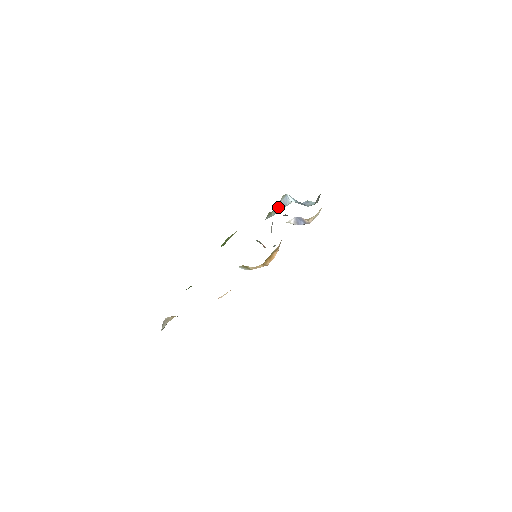
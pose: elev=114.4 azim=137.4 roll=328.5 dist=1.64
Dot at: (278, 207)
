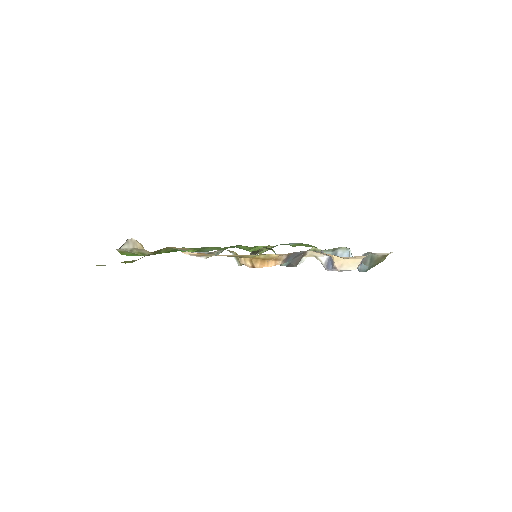
Dot at: occluded
